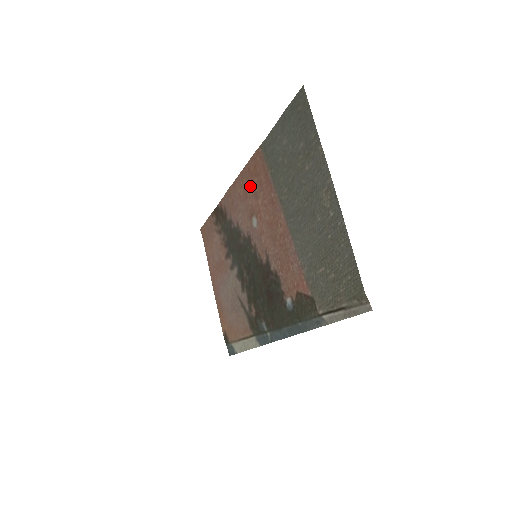
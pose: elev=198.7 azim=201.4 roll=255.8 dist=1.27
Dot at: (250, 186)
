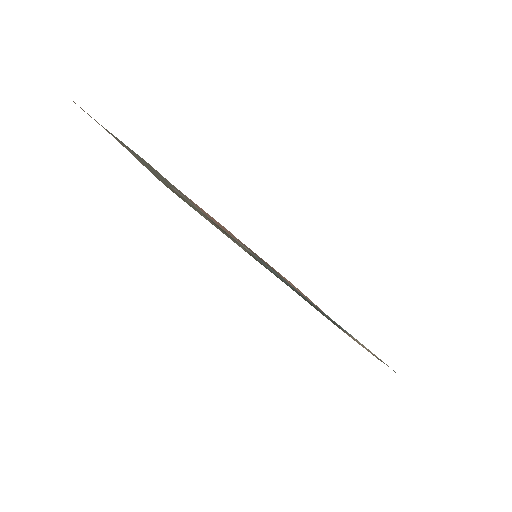
Dot at: occluded
